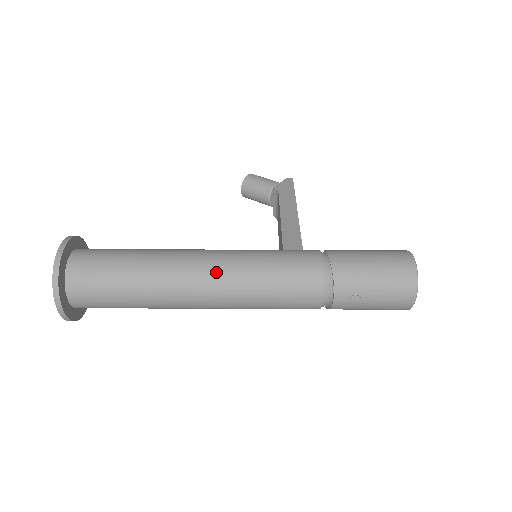
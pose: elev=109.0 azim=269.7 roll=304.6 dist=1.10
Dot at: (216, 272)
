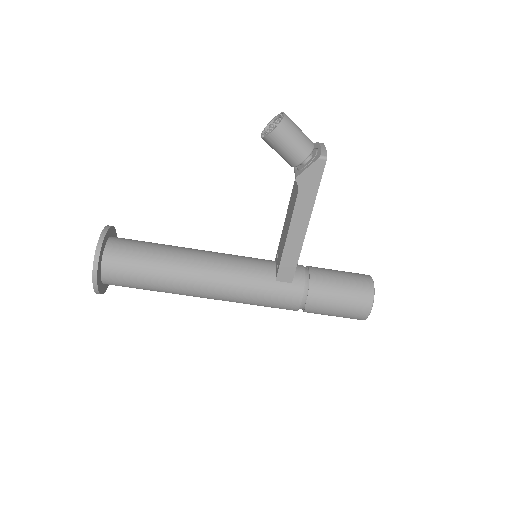
Dot at: occluded
